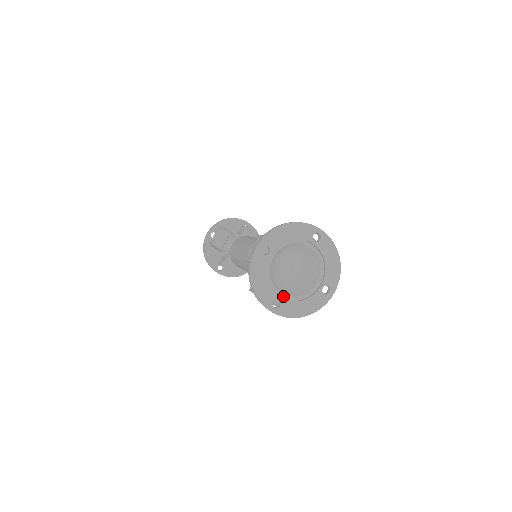
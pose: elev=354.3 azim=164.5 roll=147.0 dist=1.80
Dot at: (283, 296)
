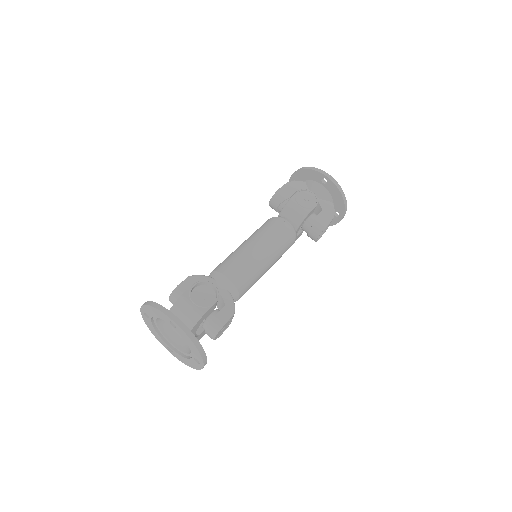
Dot at: (174, 346)
